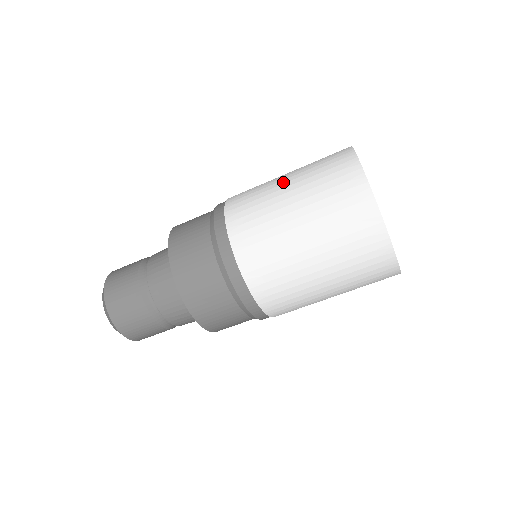
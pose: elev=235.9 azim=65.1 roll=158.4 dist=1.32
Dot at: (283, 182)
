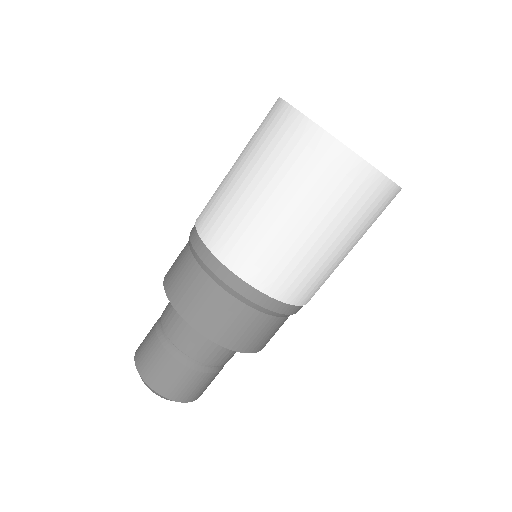
Dot at: occluded
